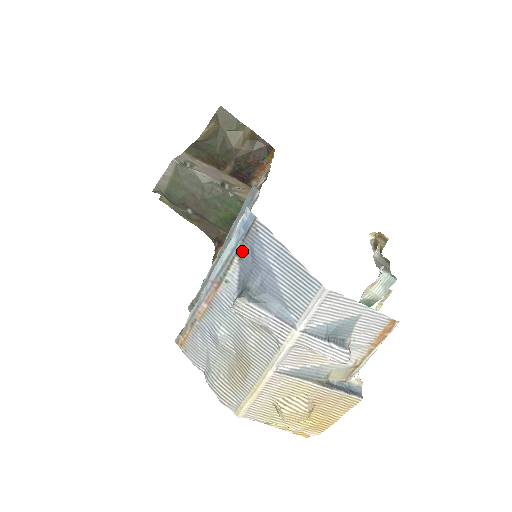
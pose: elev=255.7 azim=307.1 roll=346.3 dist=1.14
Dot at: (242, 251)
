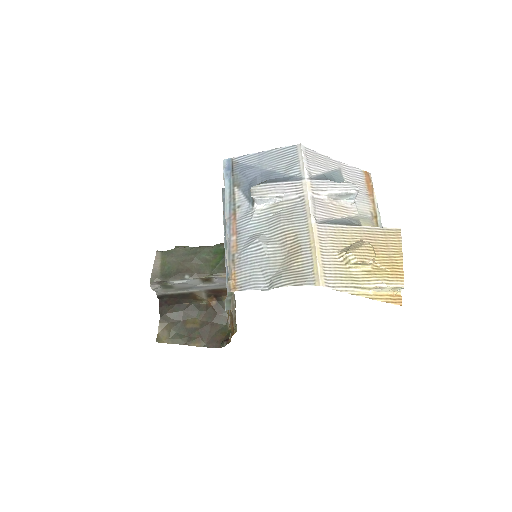
Dot at: (236, 181)
